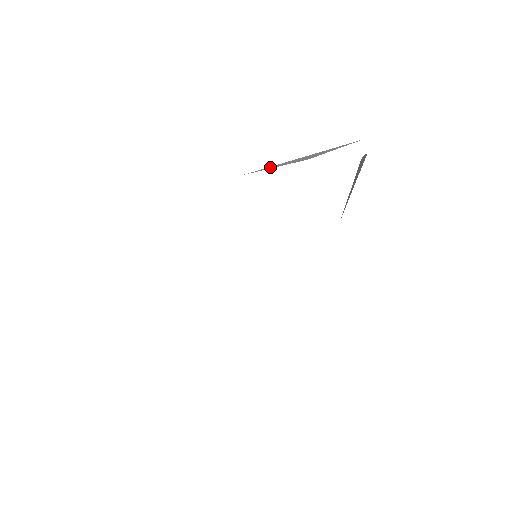
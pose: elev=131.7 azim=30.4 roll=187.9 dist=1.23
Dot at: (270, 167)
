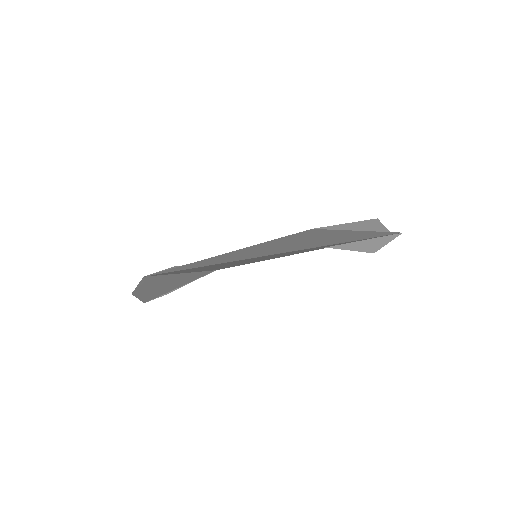
Dot at: (346, 246)
